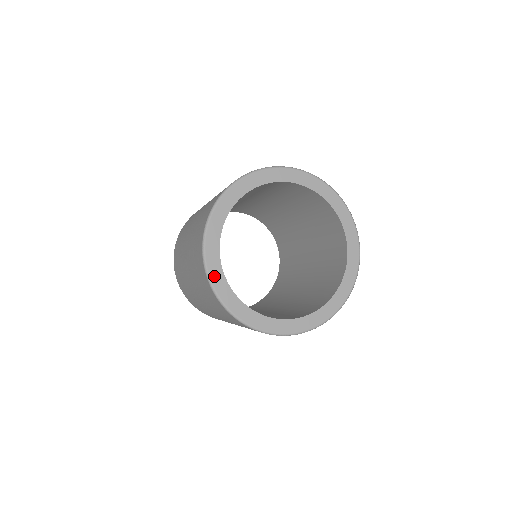
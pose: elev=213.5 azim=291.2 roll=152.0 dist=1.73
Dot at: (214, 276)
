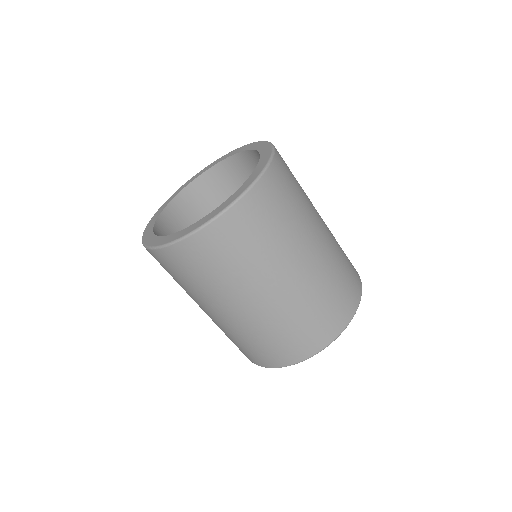
Dot at: (157, 243)
